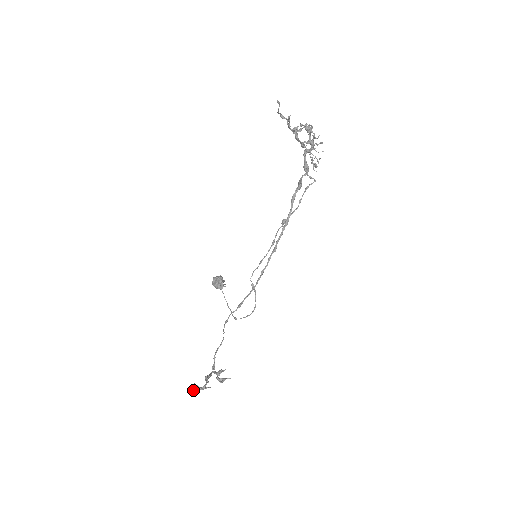
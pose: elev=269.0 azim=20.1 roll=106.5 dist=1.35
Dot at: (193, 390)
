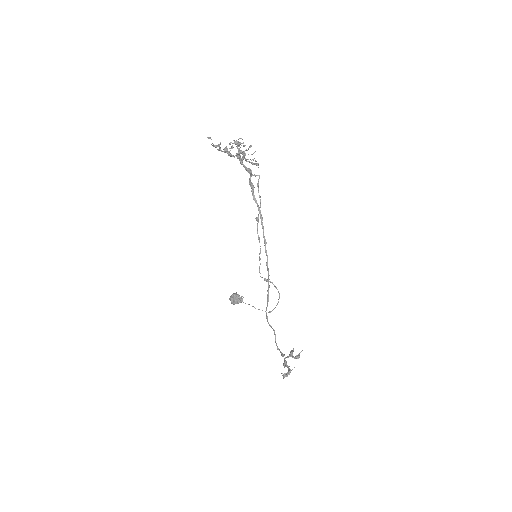
Dot at: occluded
